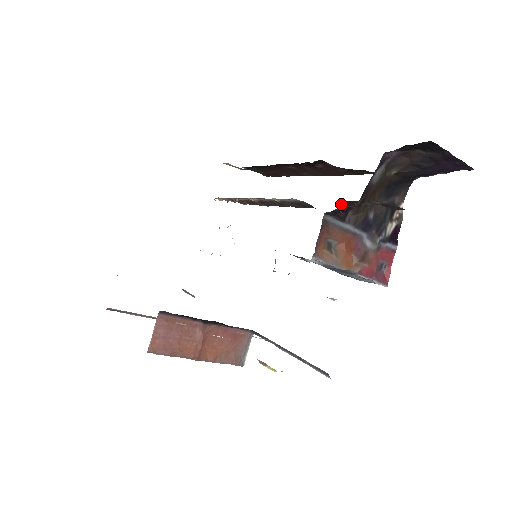
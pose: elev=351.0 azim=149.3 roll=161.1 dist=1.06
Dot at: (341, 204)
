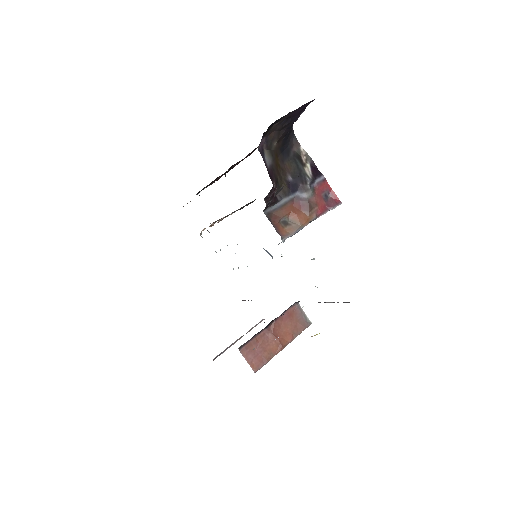
Dot at: (266, 200)
